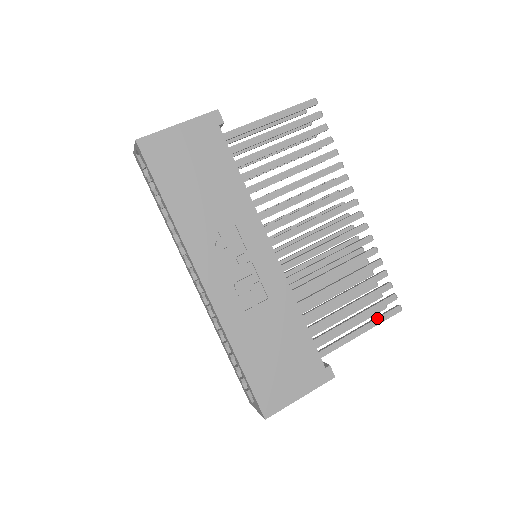
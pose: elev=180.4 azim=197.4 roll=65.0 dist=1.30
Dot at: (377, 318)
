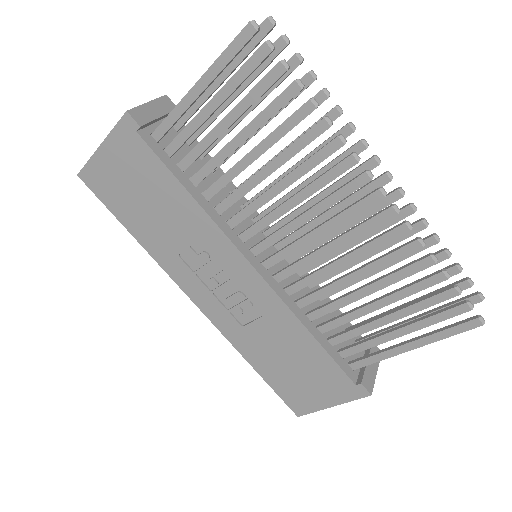
Dot at: (436, 333)
